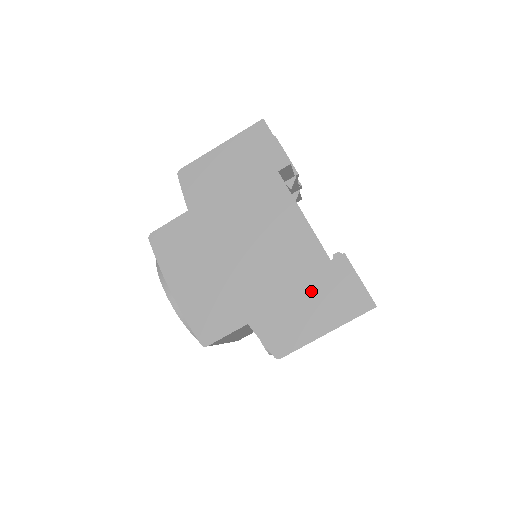
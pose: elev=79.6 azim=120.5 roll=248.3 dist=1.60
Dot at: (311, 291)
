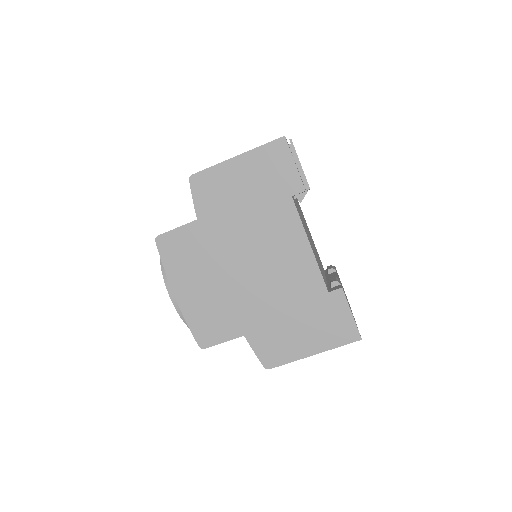
Dot at: (306, 317)
